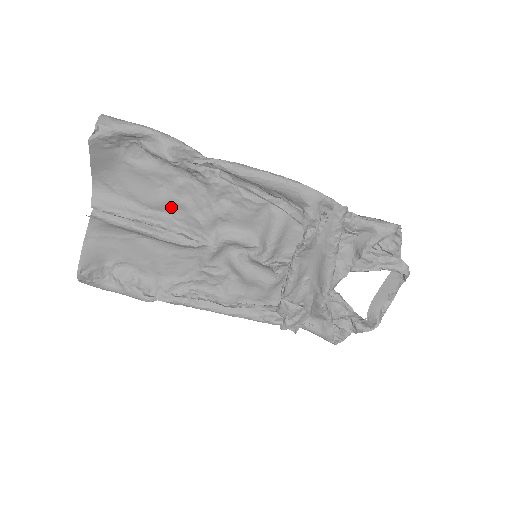
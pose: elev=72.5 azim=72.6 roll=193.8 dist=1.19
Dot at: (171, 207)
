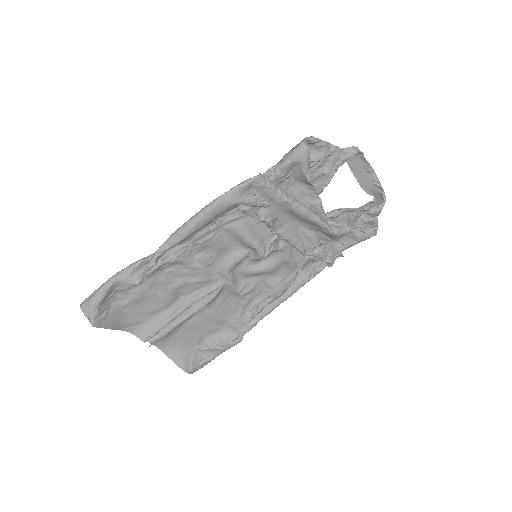
Dot at: (178, 293)
